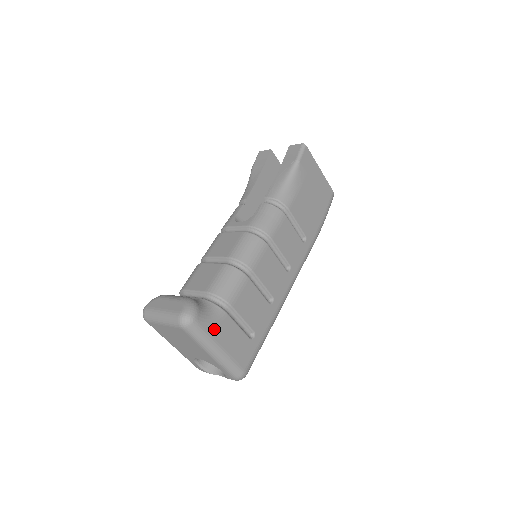
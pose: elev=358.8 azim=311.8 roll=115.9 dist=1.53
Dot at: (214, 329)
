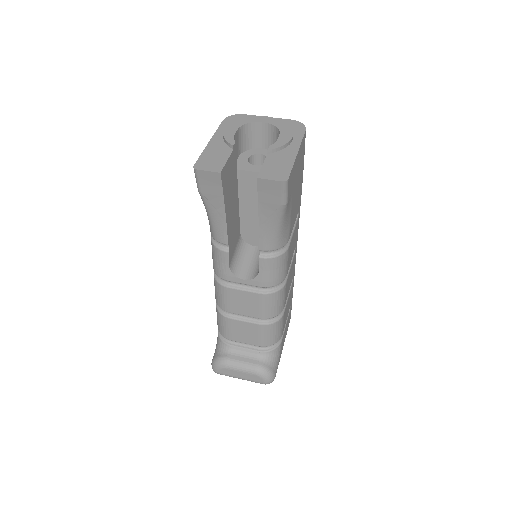
Dot at: (280, 355)
